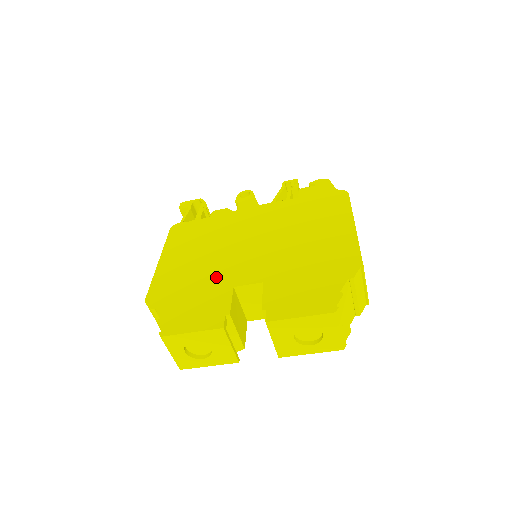
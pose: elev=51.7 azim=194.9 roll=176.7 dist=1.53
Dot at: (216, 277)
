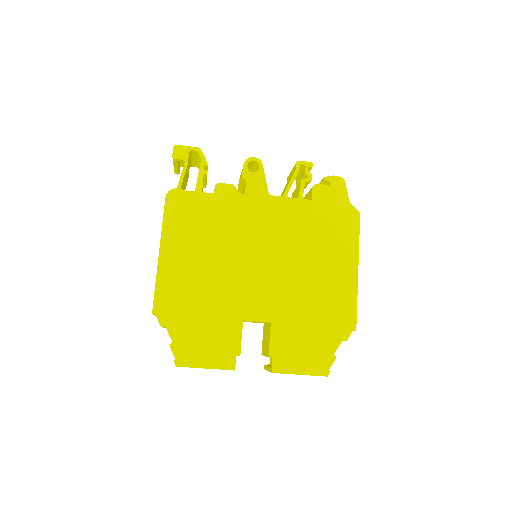
Dot at: (225, 301)
